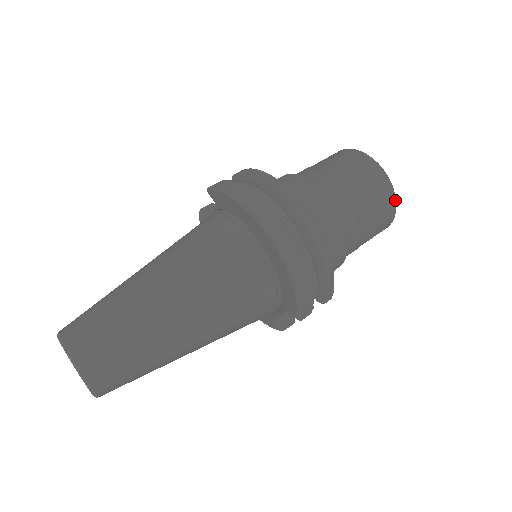
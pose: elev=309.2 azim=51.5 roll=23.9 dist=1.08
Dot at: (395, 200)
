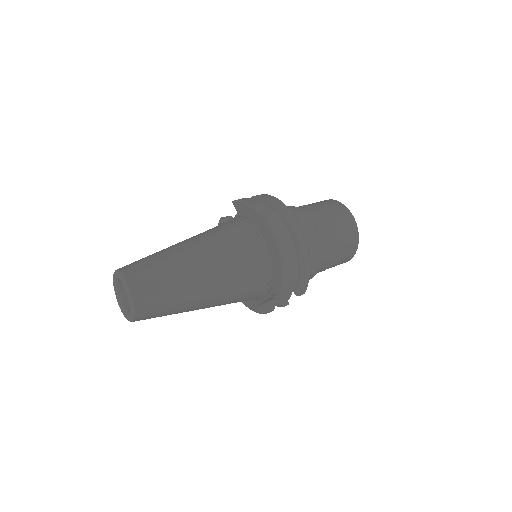
Dot at: (358, 240)
